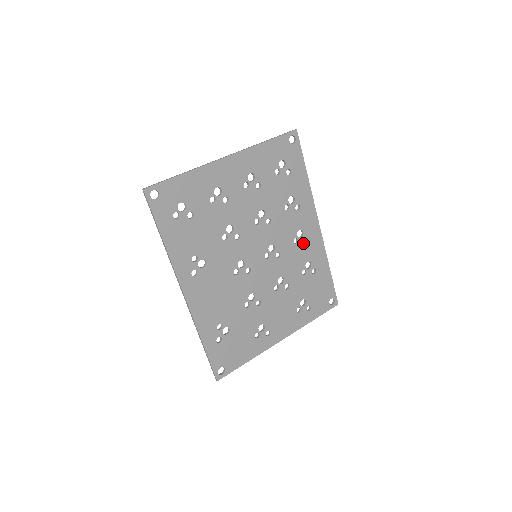
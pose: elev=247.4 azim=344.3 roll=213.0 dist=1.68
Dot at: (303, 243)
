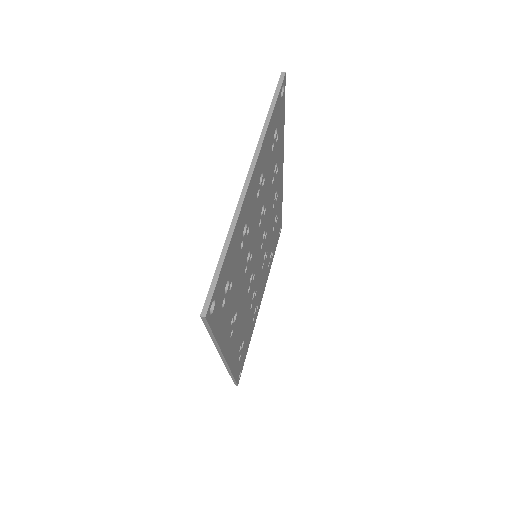
Dot at: (275, 202)
